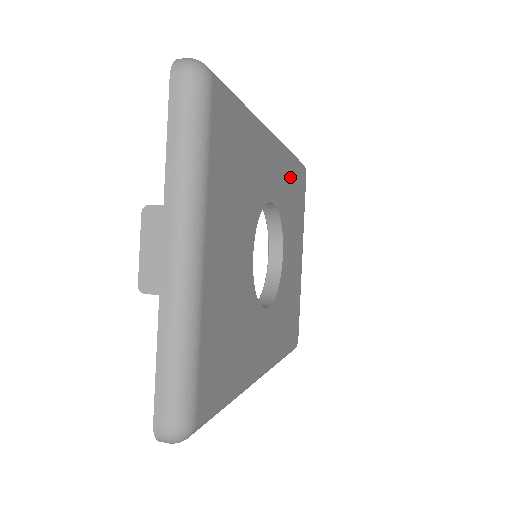
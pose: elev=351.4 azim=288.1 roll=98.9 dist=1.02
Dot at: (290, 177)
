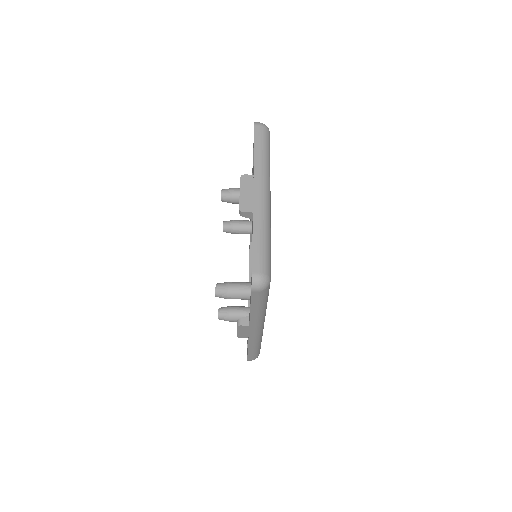
Dot at: occluded
